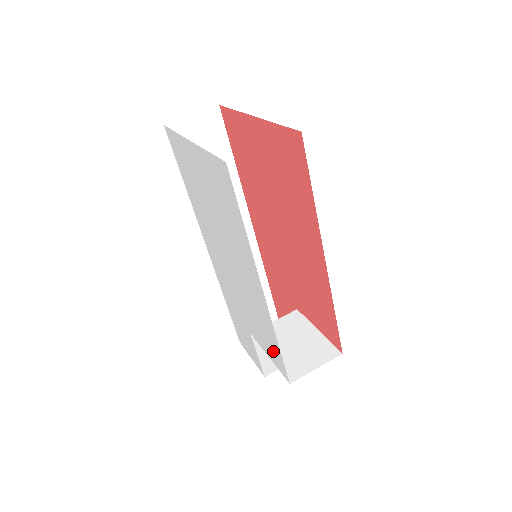
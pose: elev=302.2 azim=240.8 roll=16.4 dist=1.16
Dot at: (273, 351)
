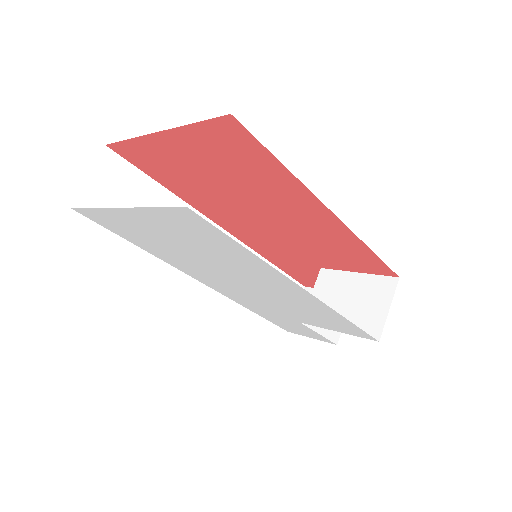
Dot at: (342, 327)
